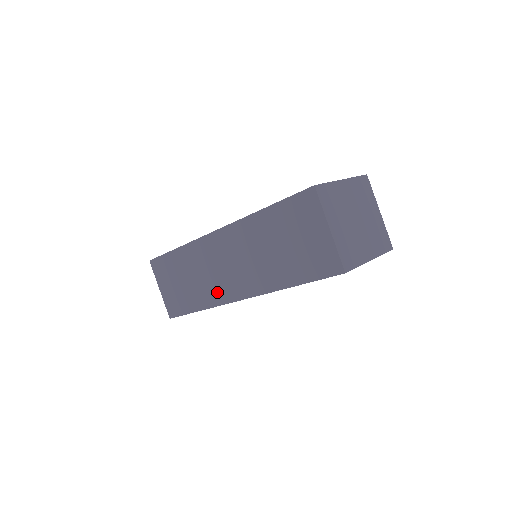
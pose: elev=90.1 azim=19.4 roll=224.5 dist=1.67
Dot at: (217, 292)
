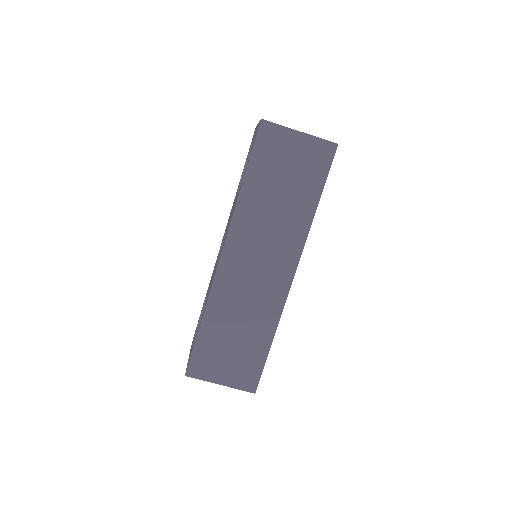
Dot at: (271, 299)
